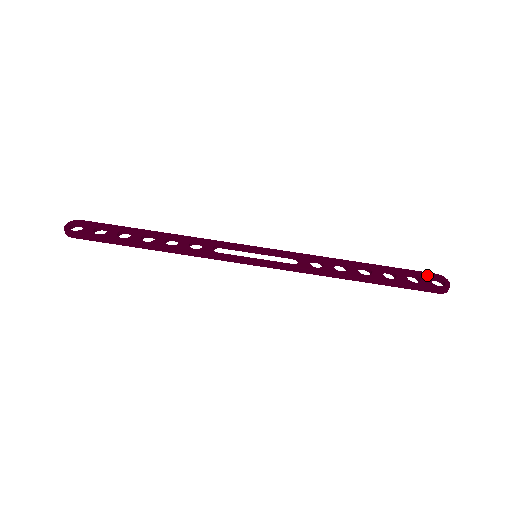
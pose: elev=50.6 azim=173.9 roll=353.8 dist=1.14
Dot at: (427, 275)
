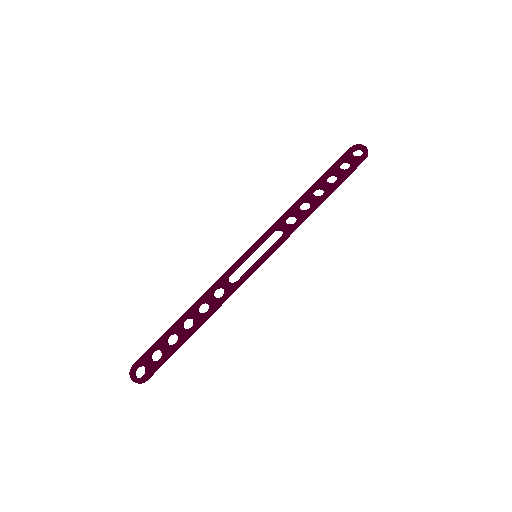
Dot at: (348, 154)
